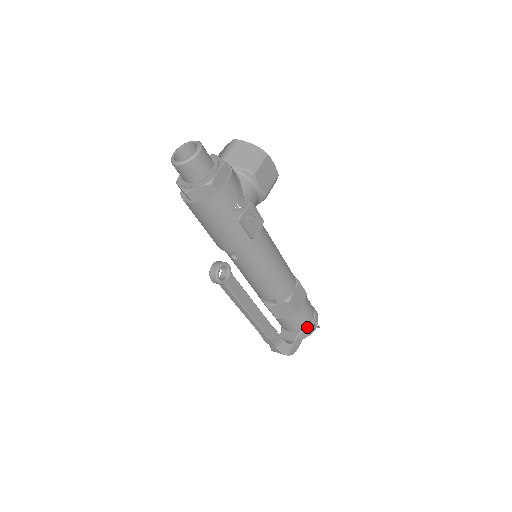
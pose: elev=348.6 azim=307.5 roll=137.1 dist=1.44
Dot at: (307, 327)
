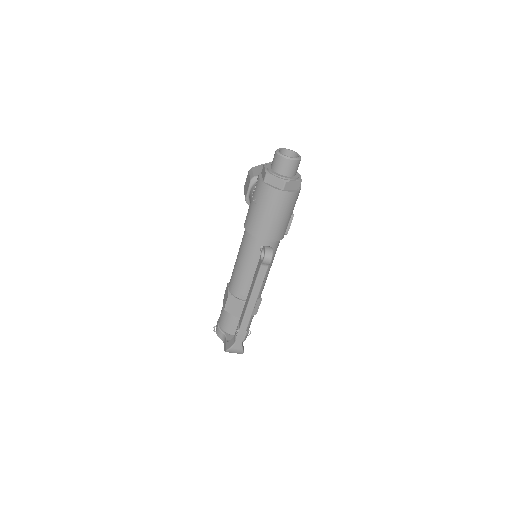
Dot at: (247, 332)
